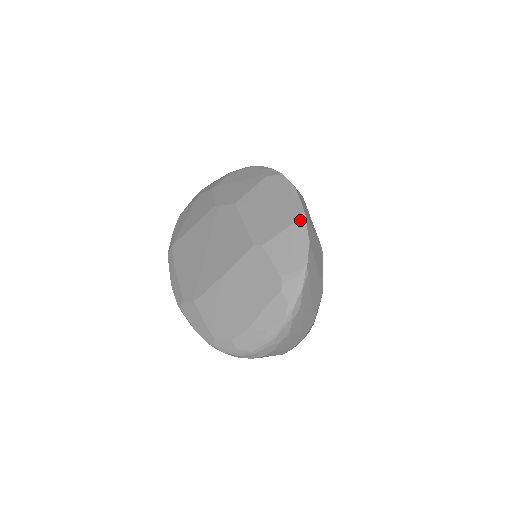
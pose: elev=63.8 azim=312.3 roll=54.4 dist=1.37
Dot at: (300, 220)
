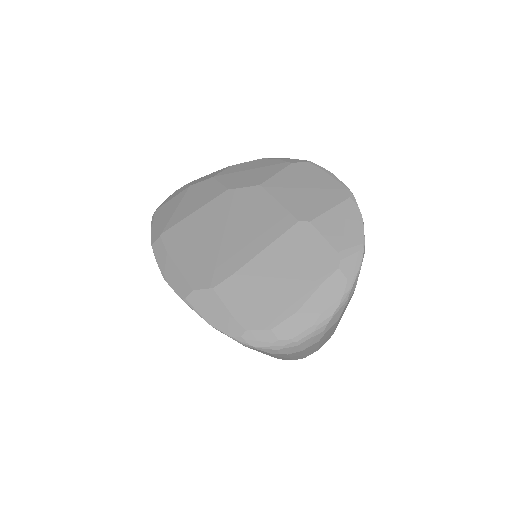
Dot at: (350, 199)
